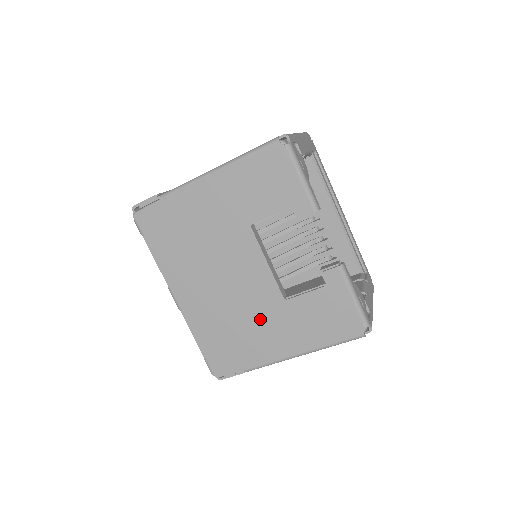
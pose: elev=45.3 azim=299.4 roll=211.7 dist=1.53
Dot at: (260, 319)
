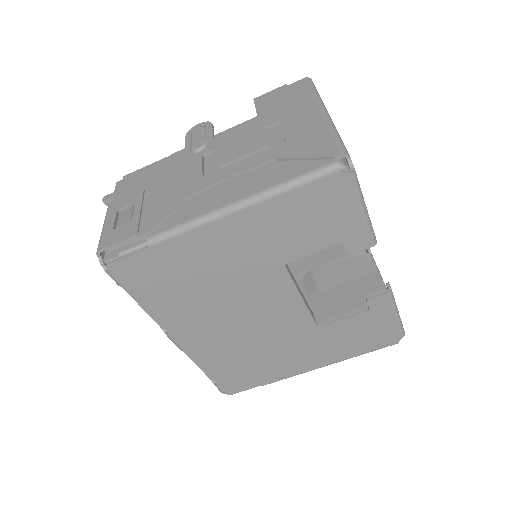
Dot at: (286, 346)
